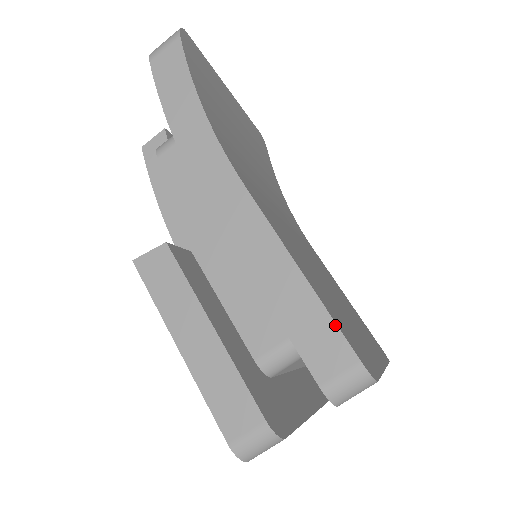
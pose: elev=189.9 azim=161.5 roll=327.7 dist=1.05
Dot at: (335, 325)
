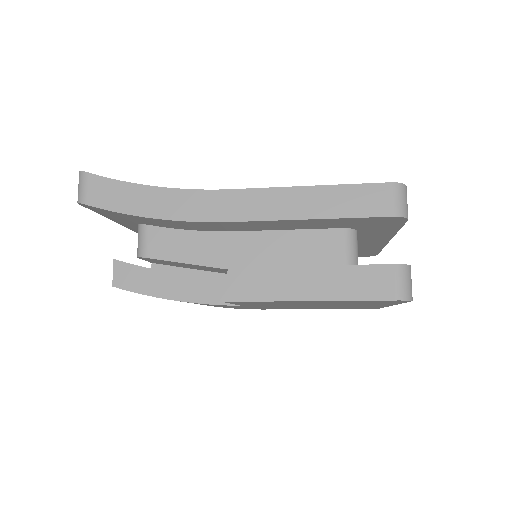
Dot at: (360, 185)
